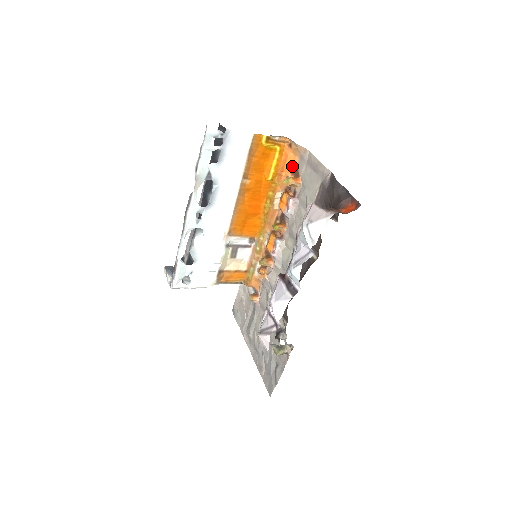
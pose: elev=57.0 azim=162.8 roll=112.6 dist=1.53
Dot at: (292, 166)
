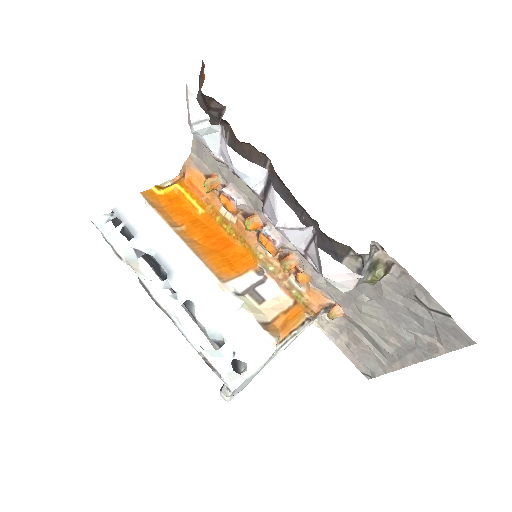
Dot at: (201, 181)
